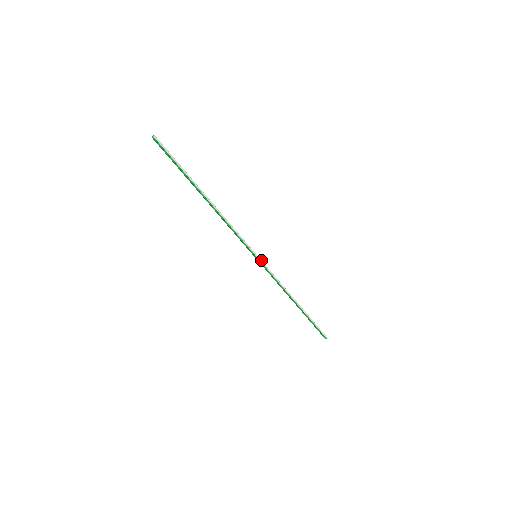
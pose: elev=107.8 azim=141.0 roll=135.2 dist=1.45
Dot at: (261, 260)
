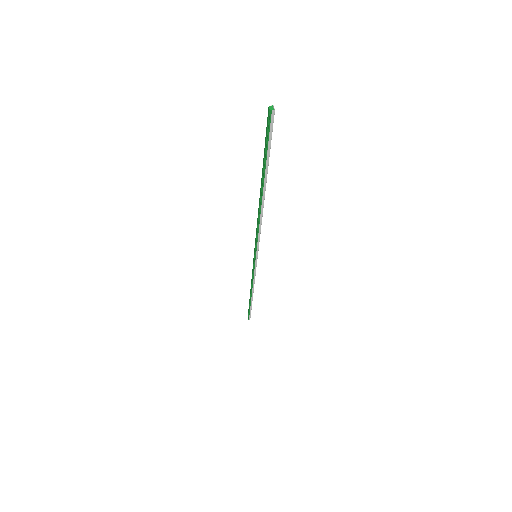
Dot at: occluded
